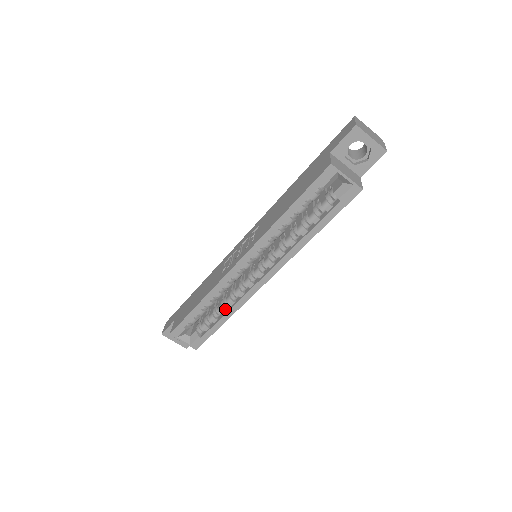
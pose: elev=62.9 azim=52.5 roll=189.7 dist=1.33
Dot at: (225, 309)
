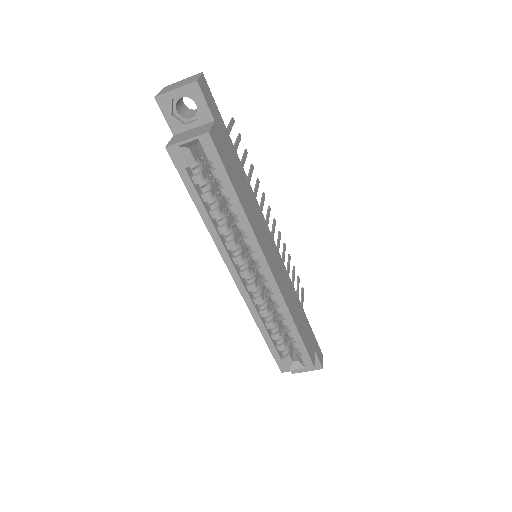
Dot at: occluded
